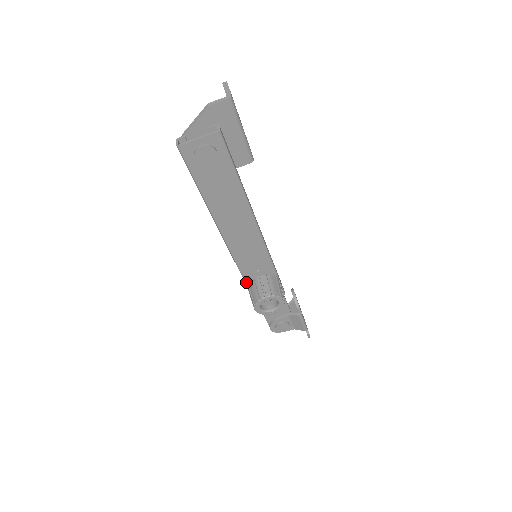
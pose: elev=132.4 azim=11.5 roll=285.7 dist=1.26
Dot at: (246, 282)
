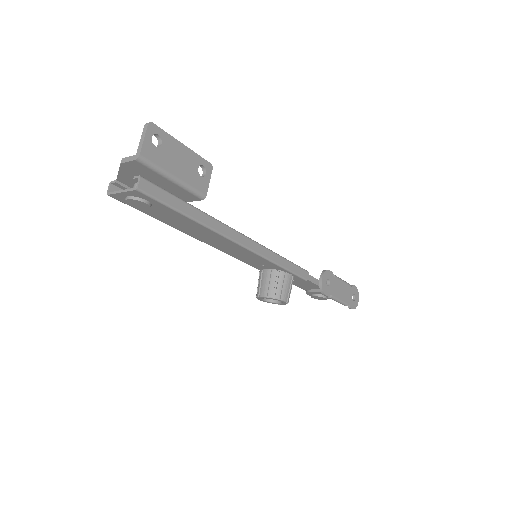
Dot at: occluded
